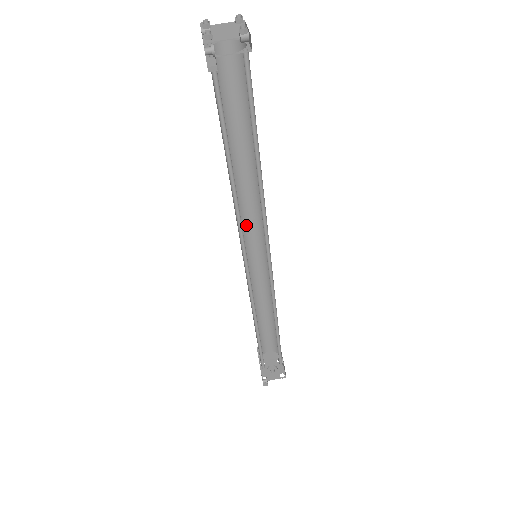
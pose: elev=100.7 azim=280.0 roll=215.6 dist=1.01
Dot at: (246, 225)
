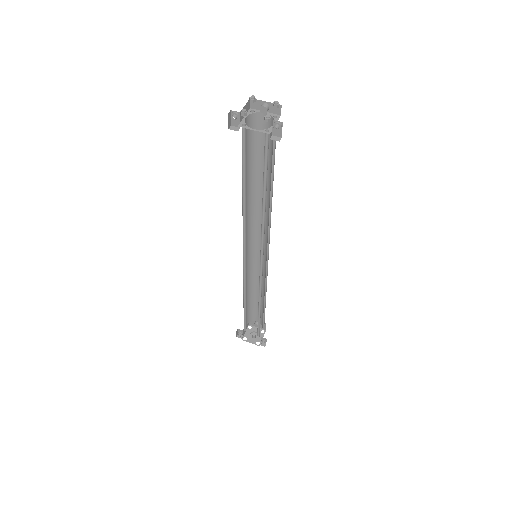
Dot at: (245, 240)
